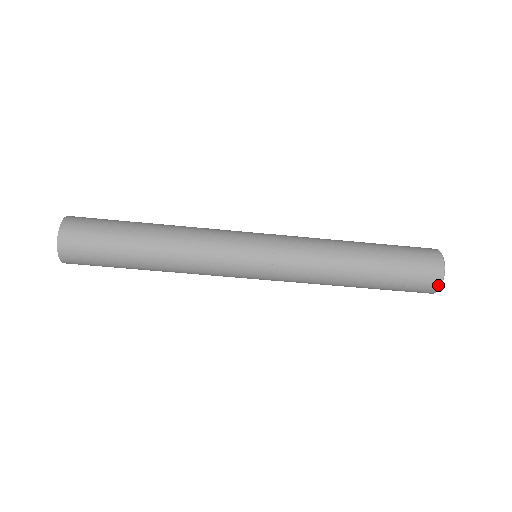
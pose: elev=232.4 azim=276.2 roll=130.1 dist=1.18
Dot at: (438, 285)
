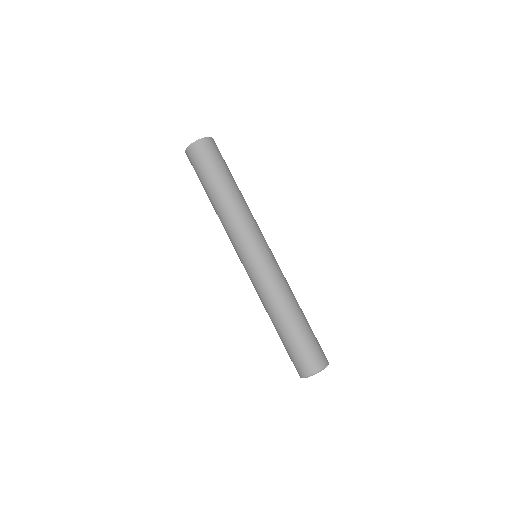
Dot at: (327, 363)
